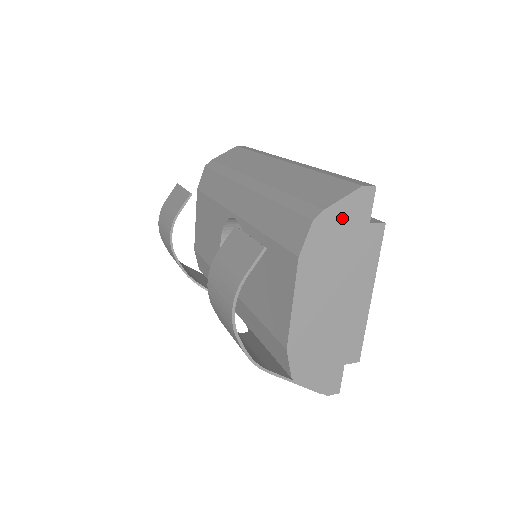
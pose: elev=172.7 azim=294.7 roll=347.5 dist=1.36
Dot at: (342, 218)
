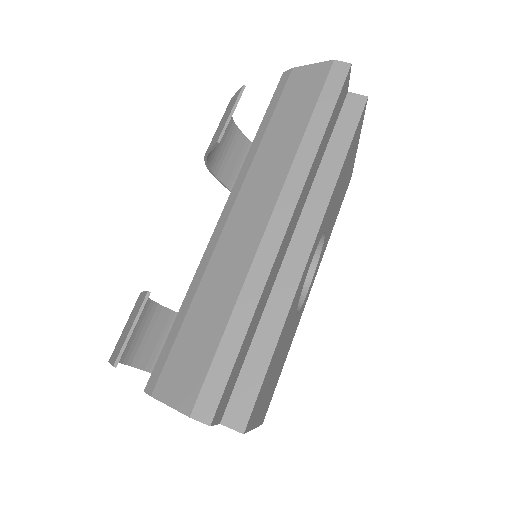
Dot at: occluded
